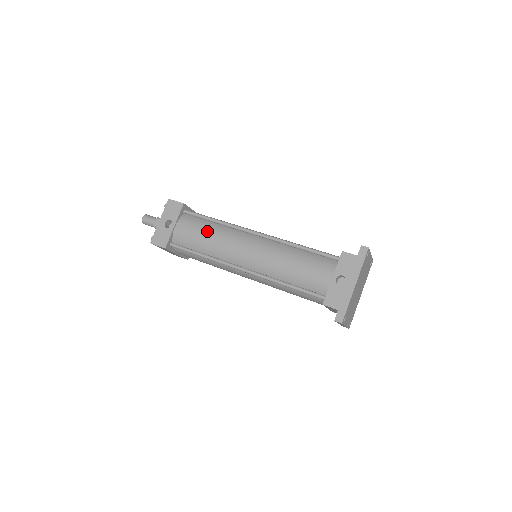
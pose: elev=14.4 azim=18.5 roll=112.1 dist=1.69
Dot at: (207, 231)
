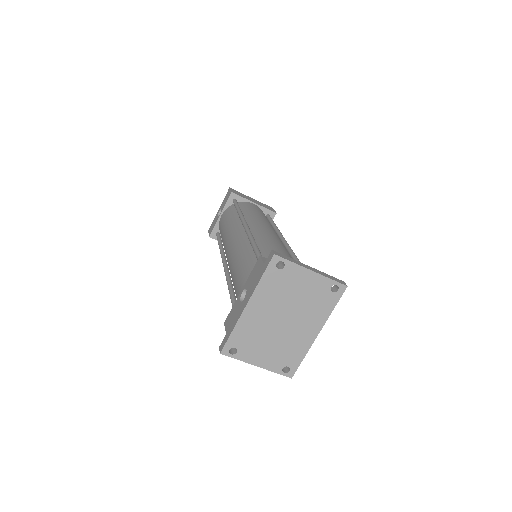
Dot at: (228, 221)
